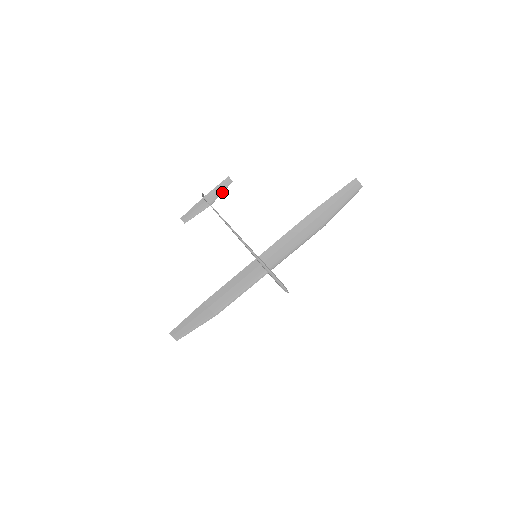
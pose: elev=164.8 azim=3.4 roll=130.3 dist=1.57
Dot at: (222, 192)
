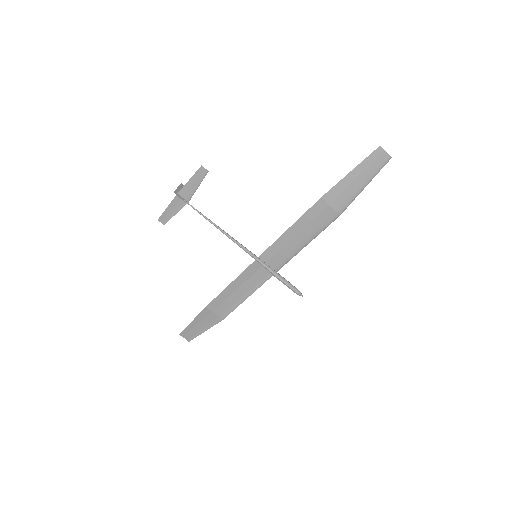
Dot at: (198, 185)
